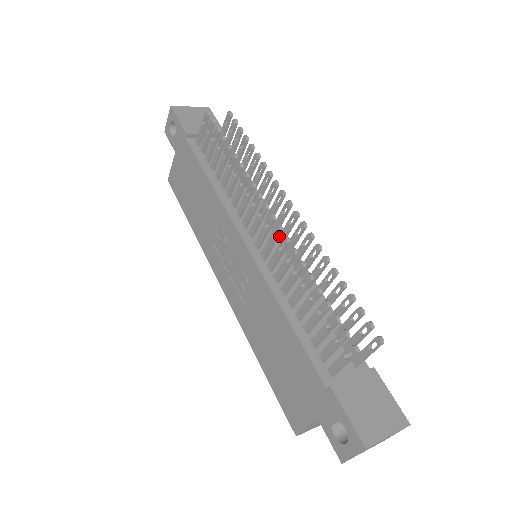
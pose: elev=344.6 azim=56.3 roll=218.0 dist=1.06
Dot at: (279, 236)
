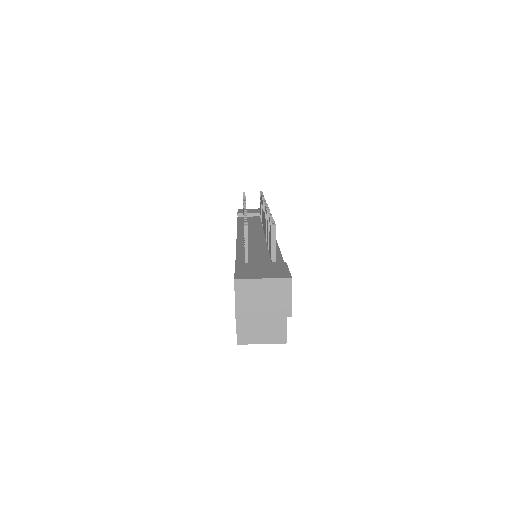
Dot at: occluded
